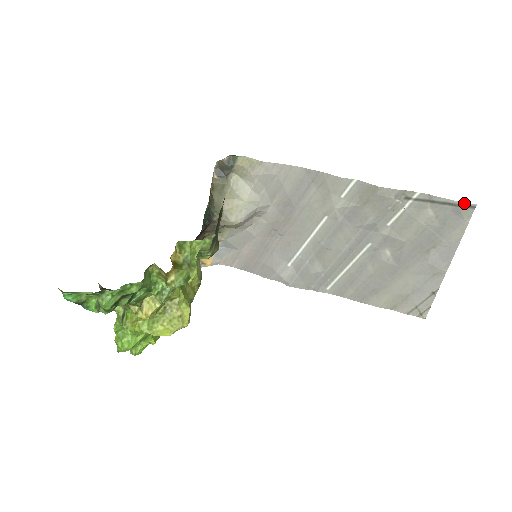
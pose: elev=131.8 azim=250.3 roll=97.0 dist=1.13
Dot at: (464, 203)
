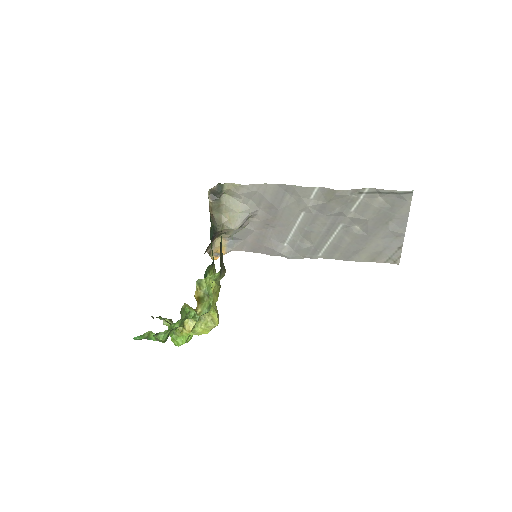
Dot at: (403, 191)
